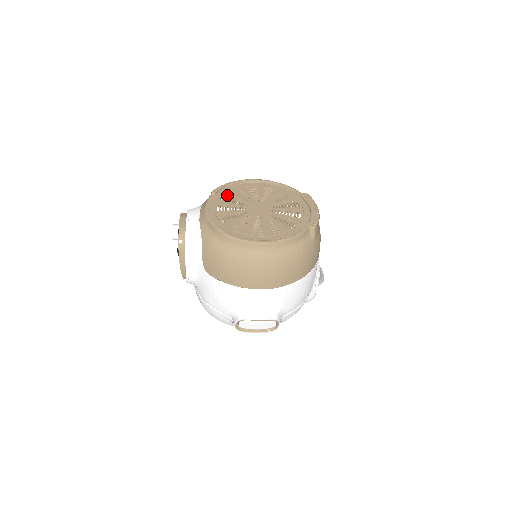
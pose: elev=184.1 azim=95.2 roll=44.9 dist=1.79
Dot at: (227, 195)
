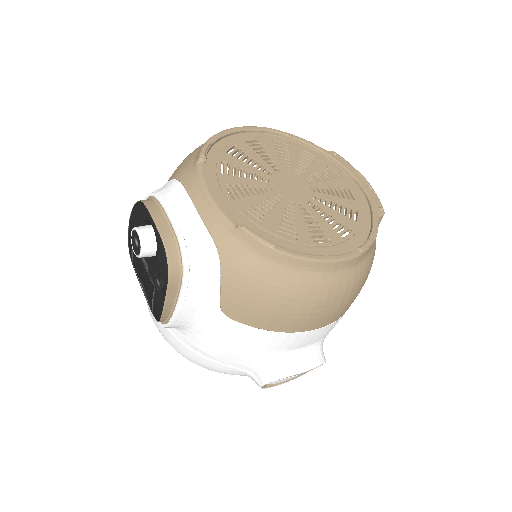
Dot at: (227, 162)
